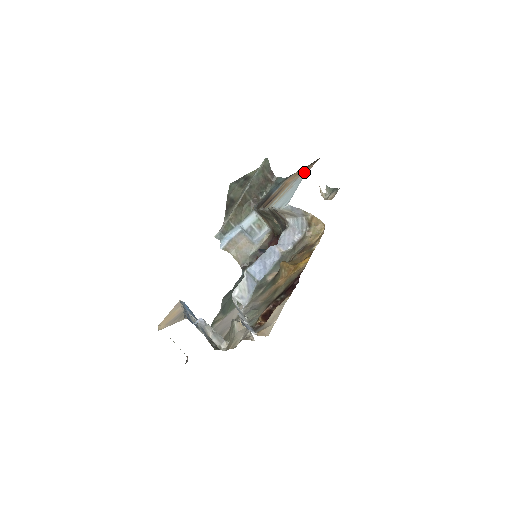
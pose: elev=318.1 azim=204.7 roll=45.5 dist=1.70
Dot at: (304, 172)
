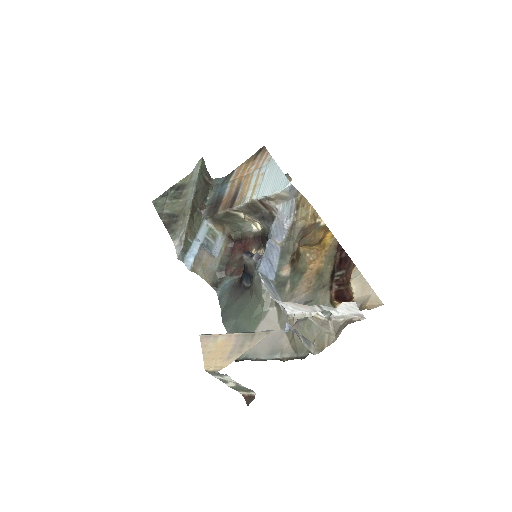
Dot at: (263, 159)
